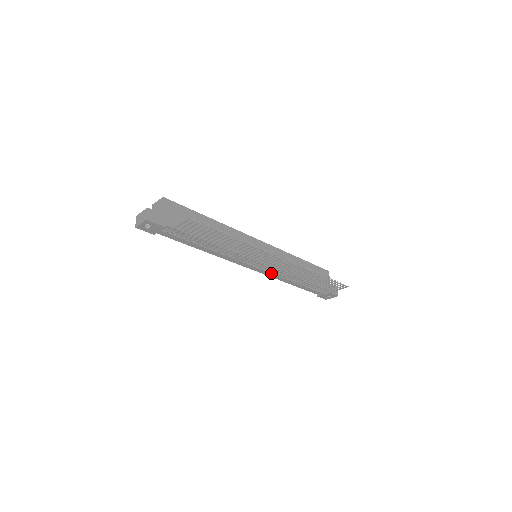
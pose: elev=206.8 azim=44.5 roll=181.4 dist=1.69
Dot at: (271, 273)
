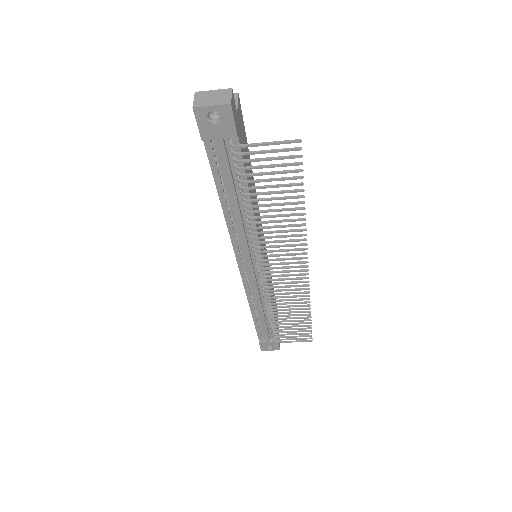
Dot at: (258, 288)
